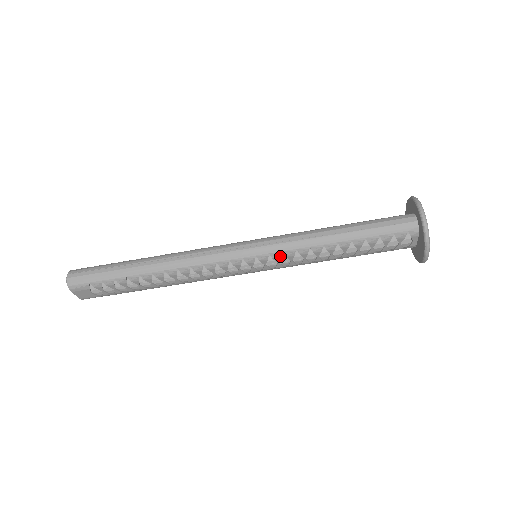
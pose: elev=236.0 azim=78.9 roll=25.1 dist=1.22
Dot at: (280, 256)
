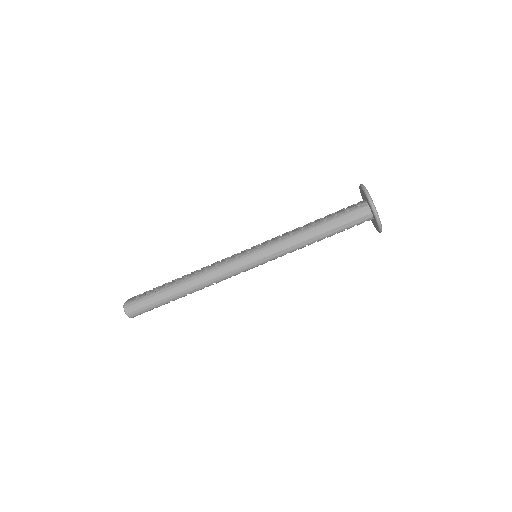
Dot at: (276, 258)
